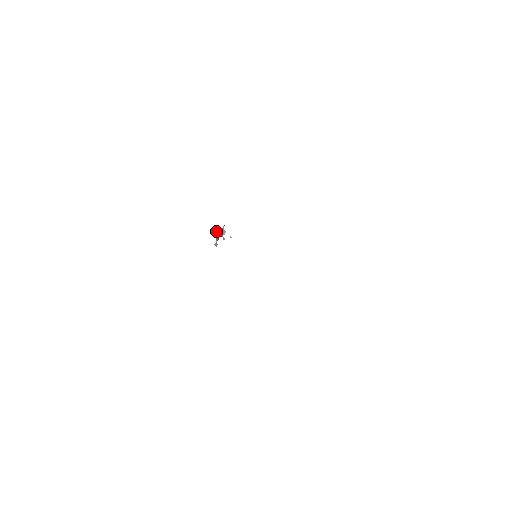
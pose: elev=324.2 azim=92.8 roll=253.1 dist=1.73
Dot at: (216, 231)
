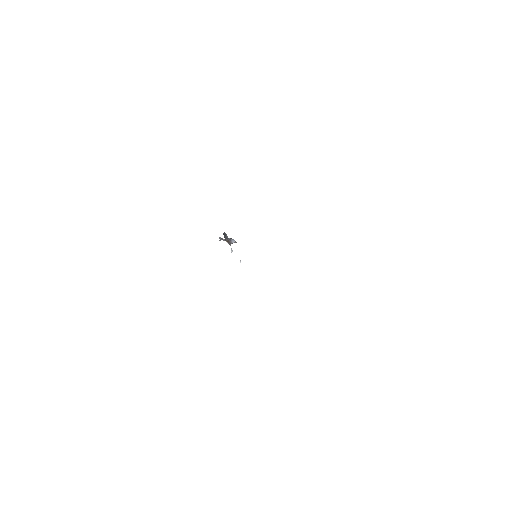
Dot at: (225, 236)
